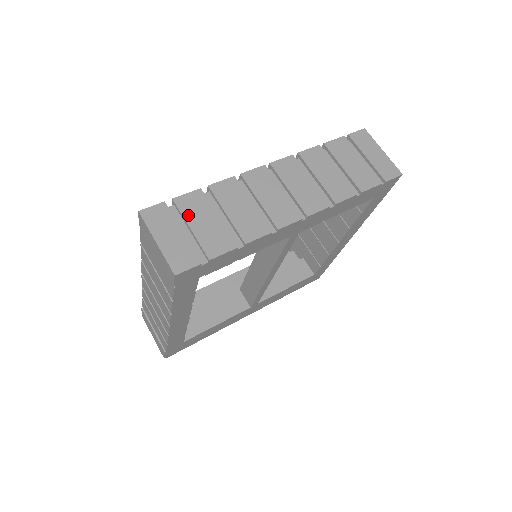
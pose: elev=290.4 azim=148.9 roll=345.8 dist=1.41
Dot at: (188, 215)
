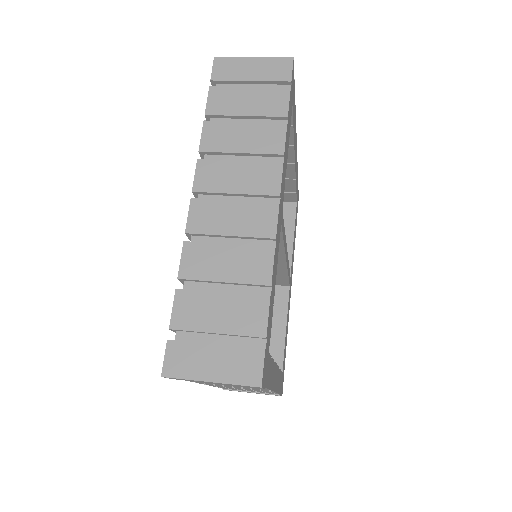
Dot at: (199, 325)
